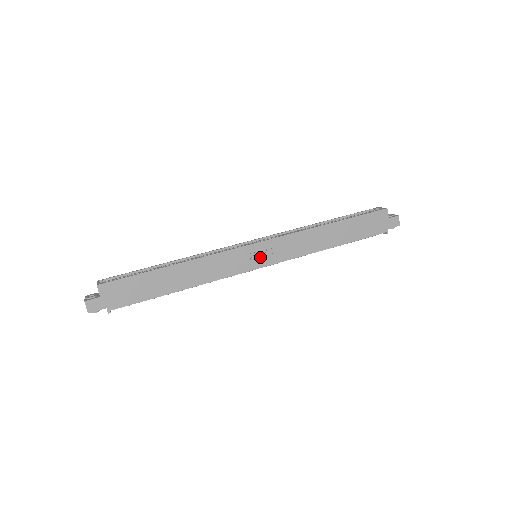
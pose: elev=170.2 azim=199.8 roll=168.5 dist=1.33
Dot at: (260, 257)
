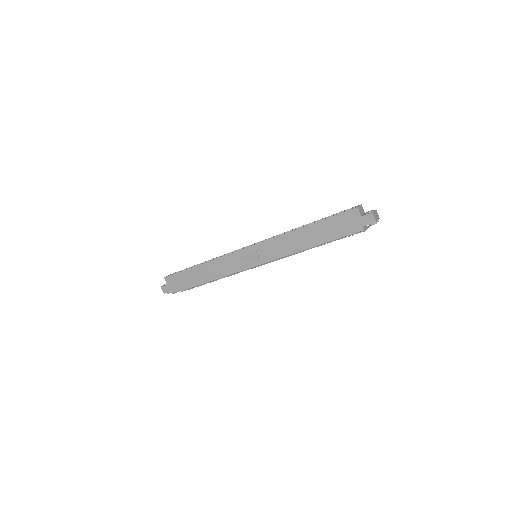
Dot at: (252, 258)
